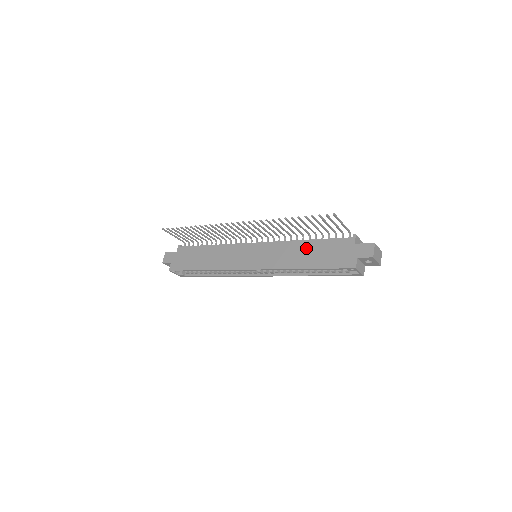
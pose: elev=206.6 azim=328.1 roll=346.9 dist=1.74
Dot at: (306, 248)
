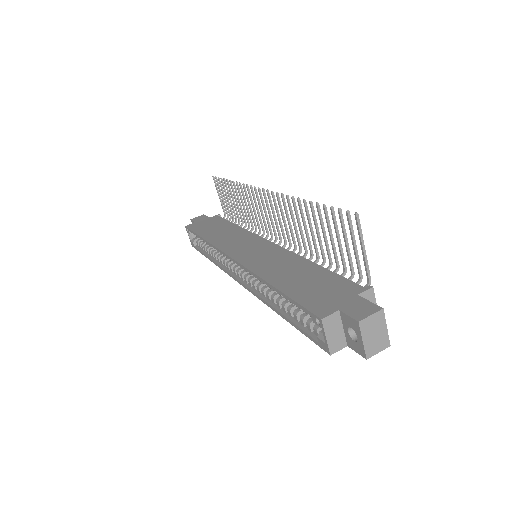
Dot at: (302, 269)
